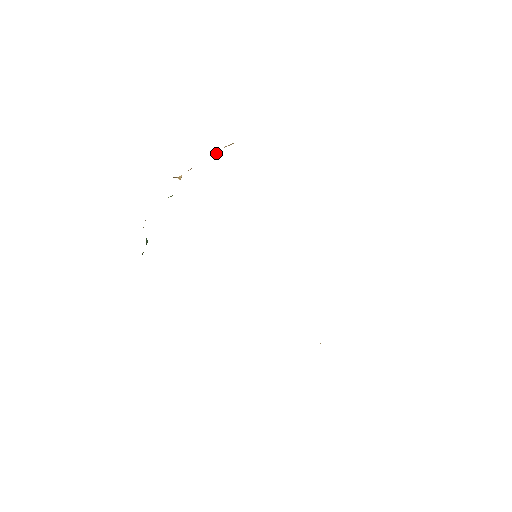
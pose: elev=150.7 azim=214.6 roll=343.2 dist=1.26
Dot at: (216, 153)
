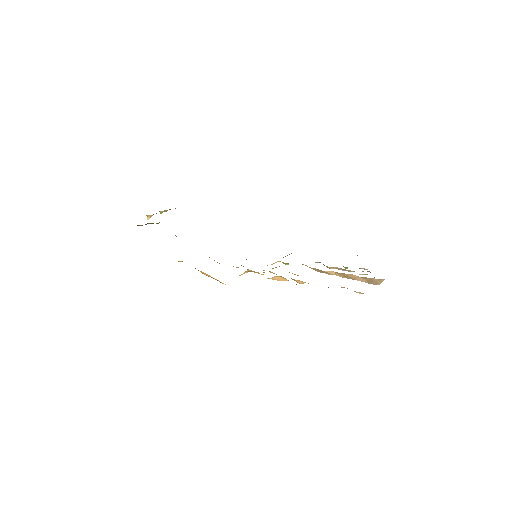
Dot at: (160, 213)
